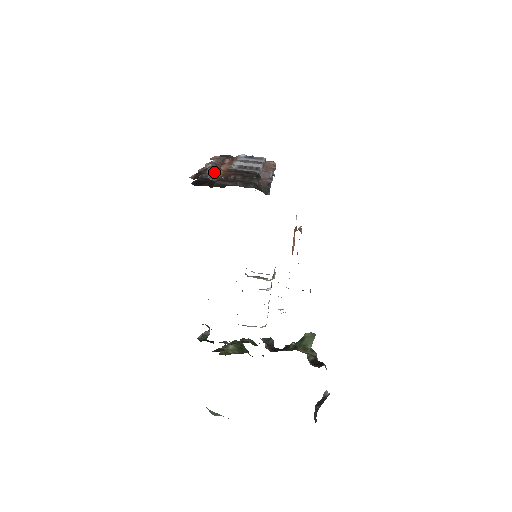
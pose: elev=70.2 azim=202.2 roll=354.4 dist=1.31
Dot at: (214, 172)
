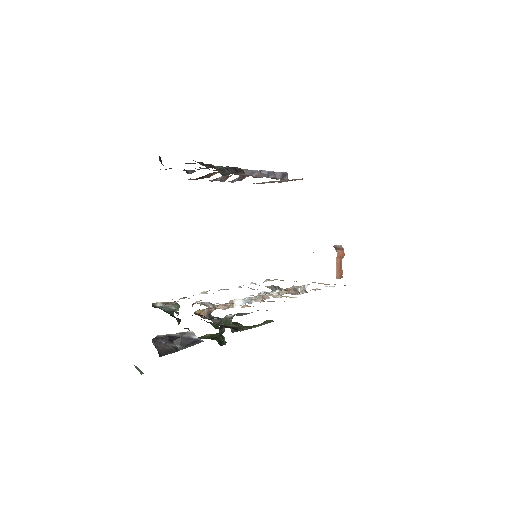
Dot at: (211, 175)
